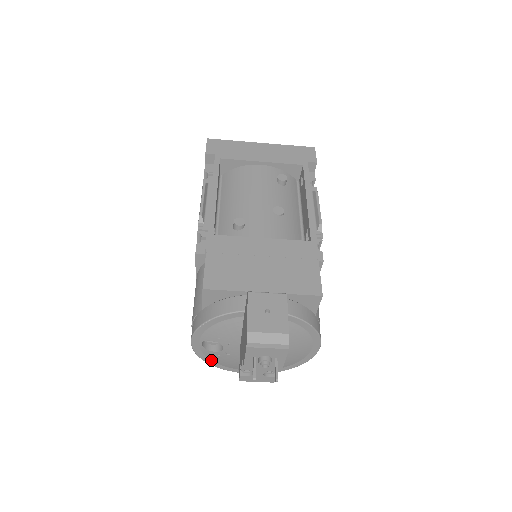
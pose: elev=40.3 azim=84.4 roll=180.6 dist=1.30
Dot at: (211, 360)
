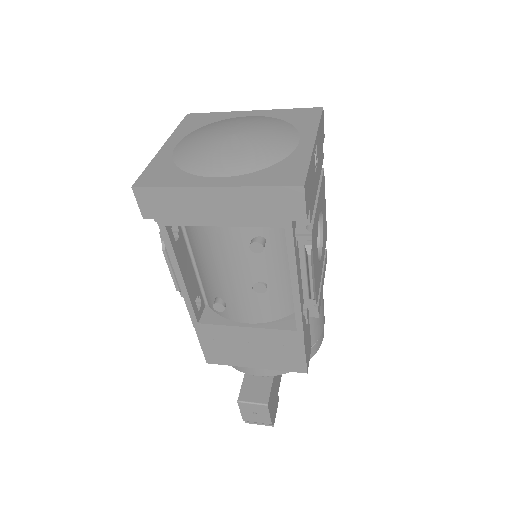
Dot at: occluded
